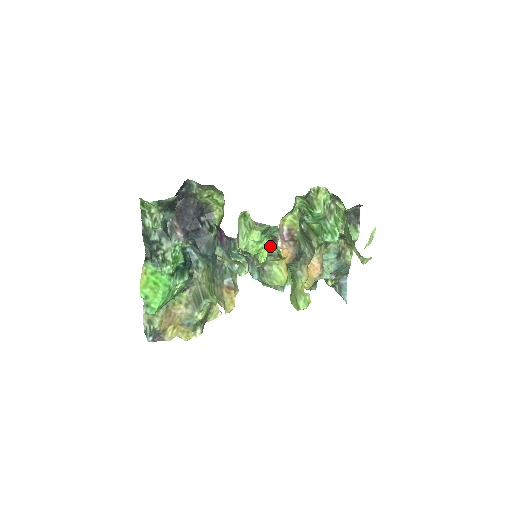
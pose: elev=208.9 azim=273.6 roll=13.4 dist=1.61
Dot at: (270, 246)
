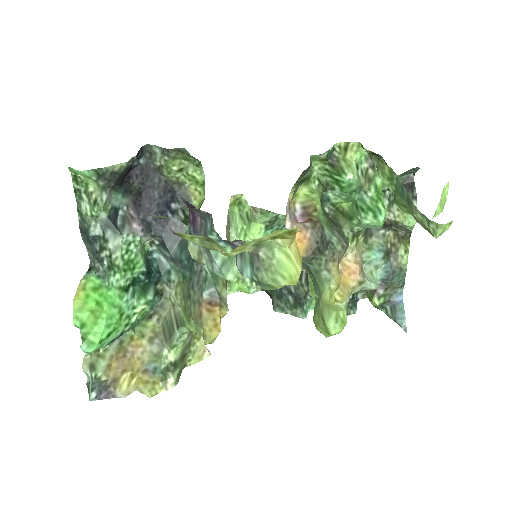
Dot at: occluded
